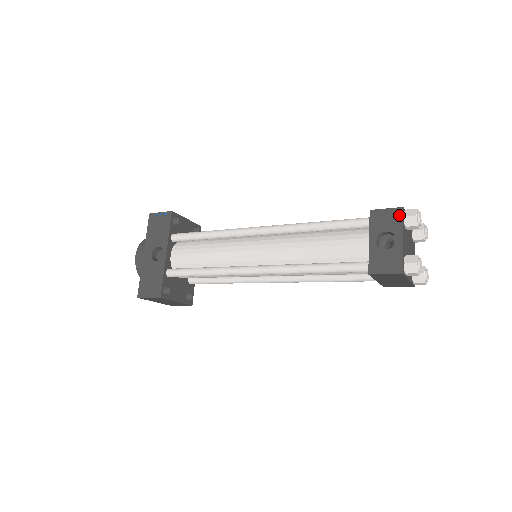
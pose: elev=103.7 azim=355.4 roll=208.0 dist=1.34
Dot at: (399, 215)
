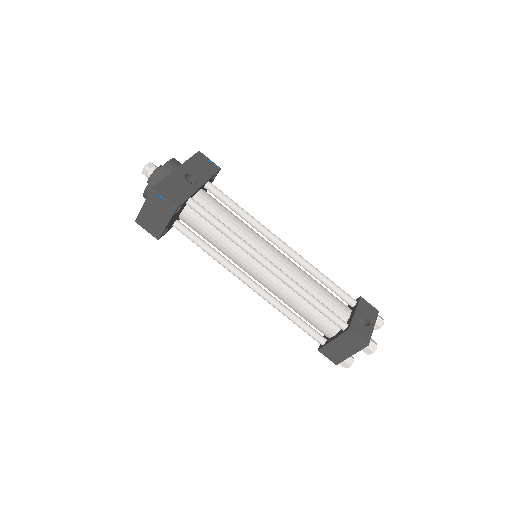
Dot at: (376, 313)
